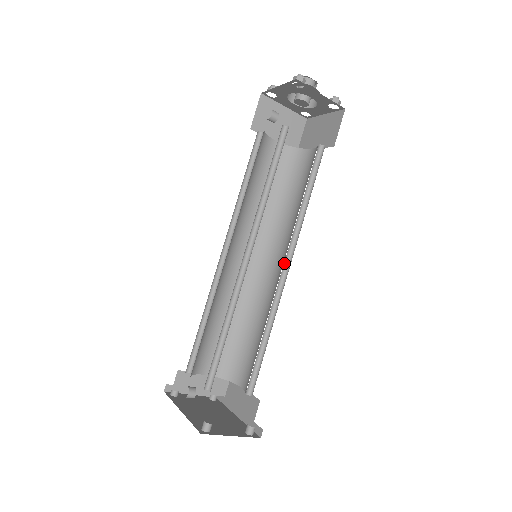
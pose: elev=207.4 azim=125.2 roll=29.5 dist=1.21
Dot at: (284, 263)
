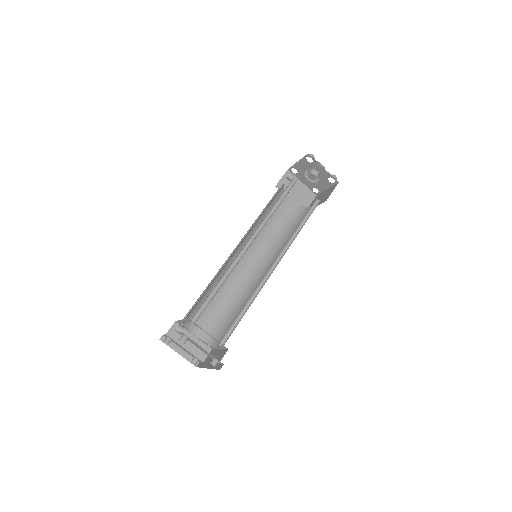
Dot at: (274, 263)
